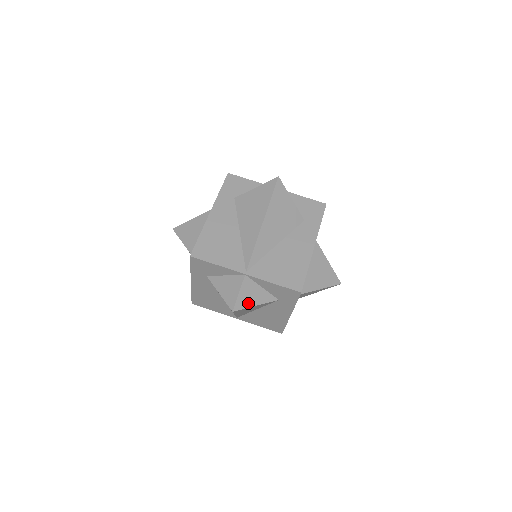
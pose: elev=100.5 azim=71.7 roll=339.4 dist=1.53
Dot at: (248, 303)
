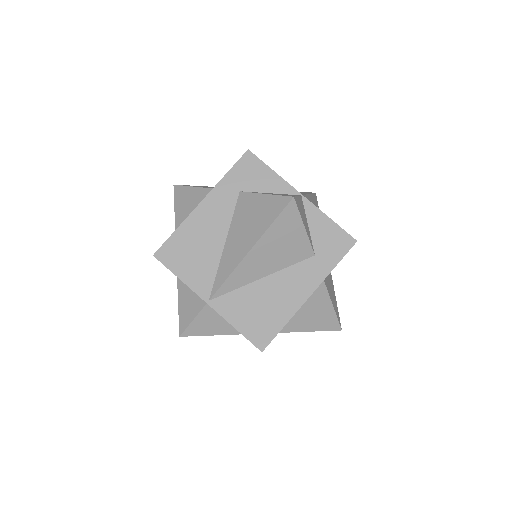
Dot at: (203, 331)
